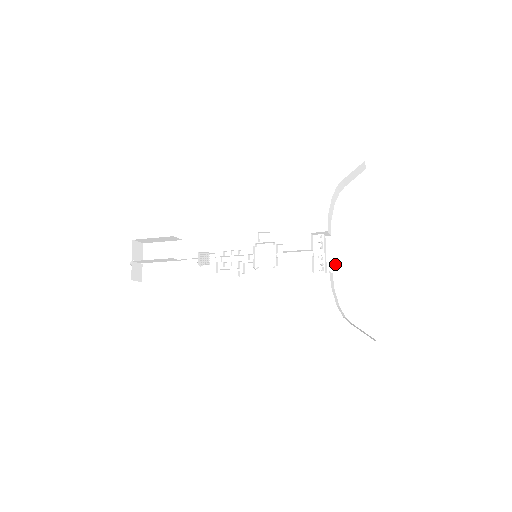
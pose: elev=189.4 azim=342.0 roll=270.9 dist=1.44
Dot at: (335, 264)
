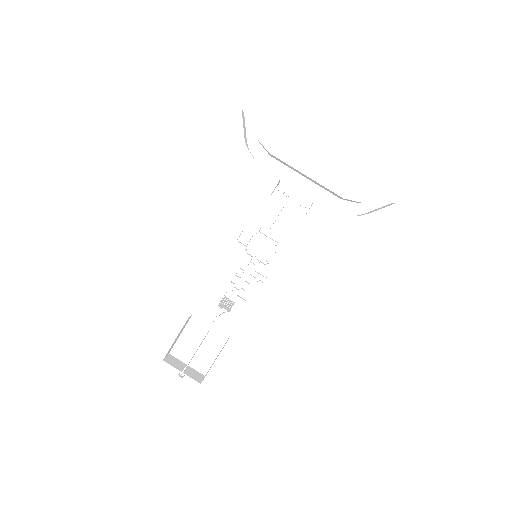
Dot at: (307, 194)
